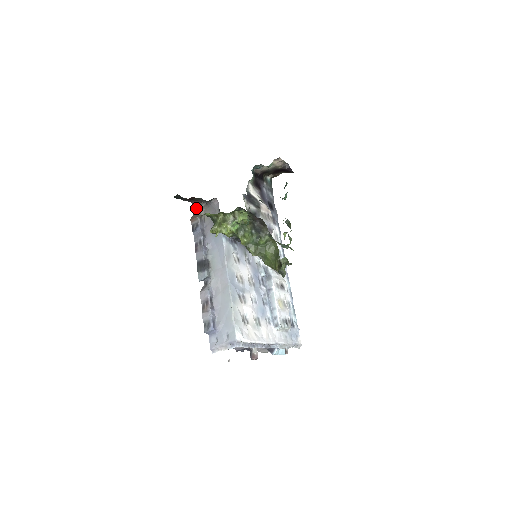
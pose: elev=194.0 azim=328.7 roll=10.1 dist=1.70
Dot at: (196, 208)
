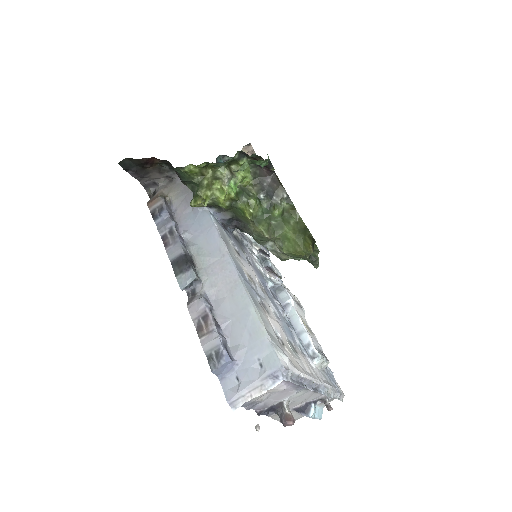
Dot at: (151, 193)
